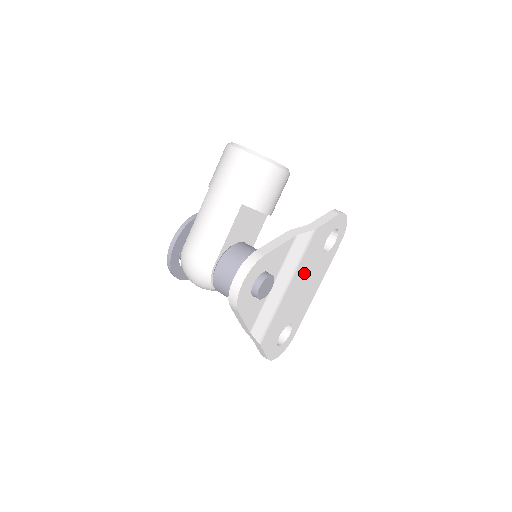
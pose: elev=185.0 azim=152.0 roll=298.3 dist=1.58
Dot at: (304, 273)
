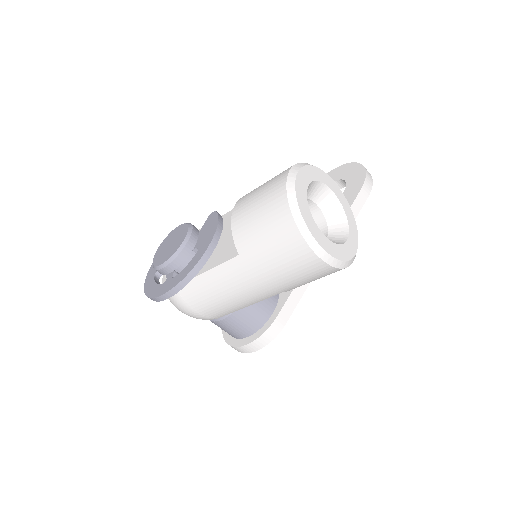
Dot at: occluded
